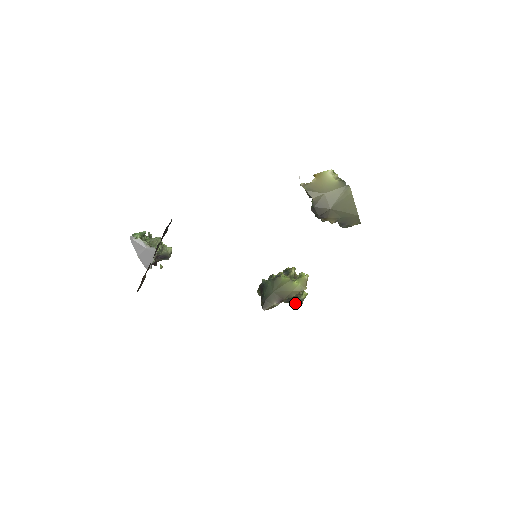
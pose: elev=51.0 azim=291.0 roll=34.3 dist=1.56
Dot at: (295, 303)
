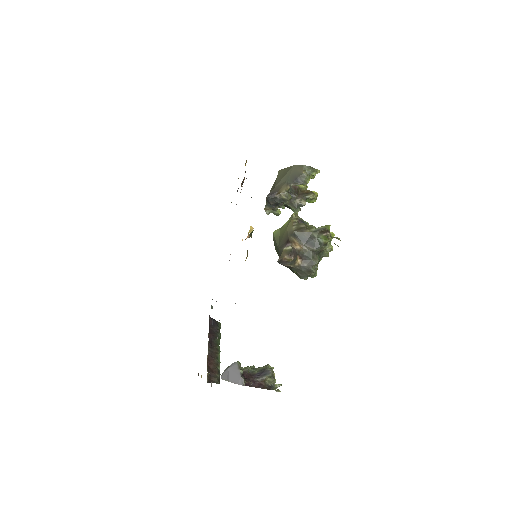
Dot at: (319, 237)
